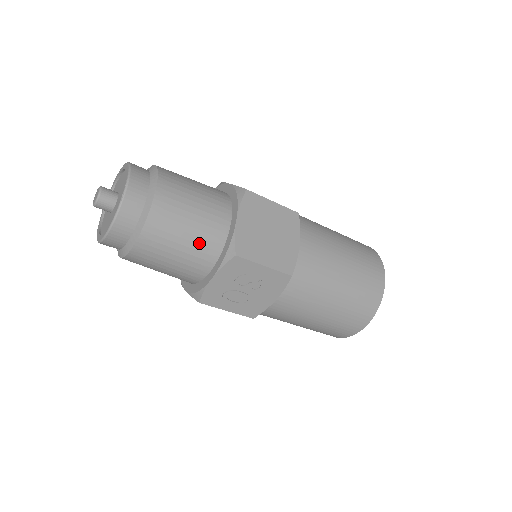
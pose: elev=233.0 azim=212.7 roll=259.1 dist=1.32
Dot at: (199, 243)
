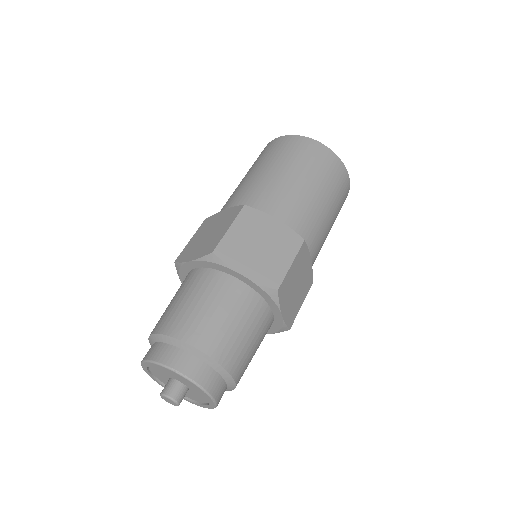
Dot at: occluded
